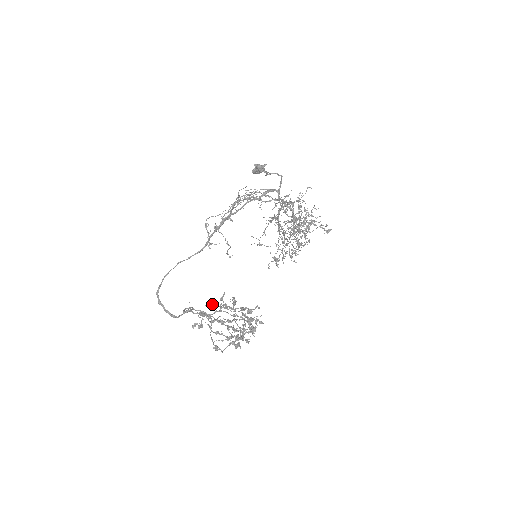
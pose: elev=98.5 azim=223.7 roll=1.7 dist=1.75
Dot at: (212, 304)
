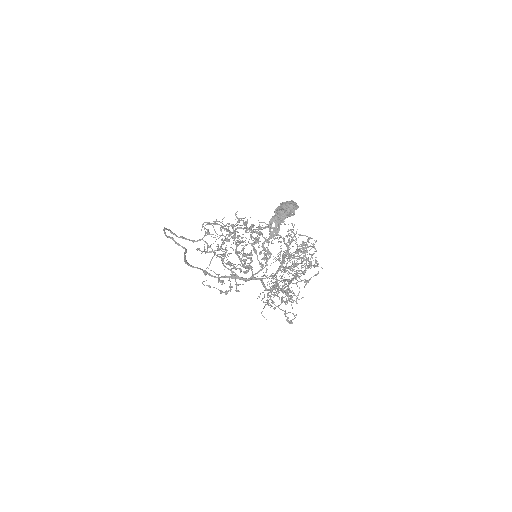
Dot at: (243, 223)
